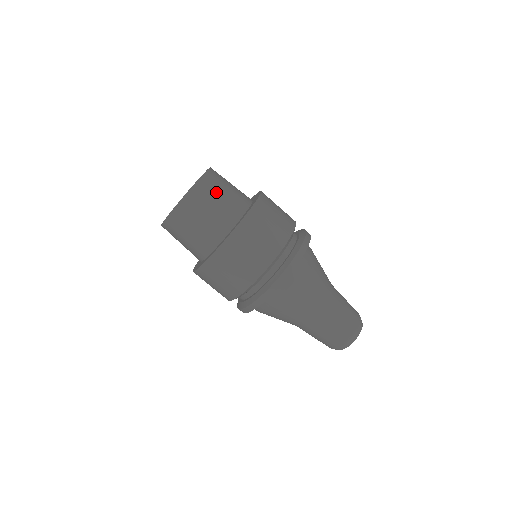
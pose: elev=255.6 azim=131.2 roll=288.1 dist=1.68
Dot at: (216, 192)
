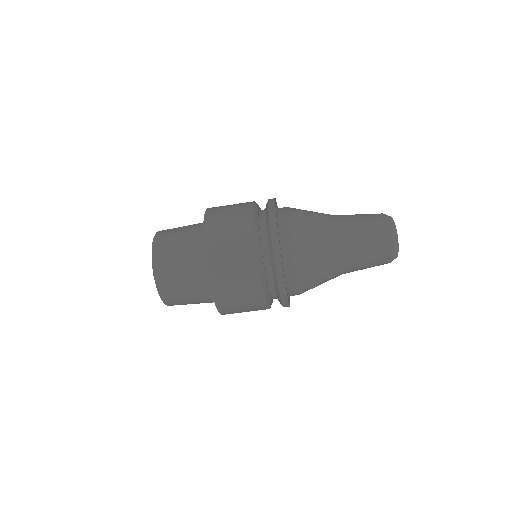
Dot at: (175, 279)
